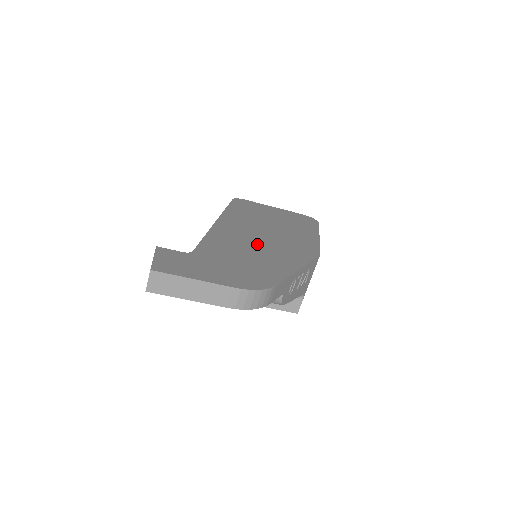
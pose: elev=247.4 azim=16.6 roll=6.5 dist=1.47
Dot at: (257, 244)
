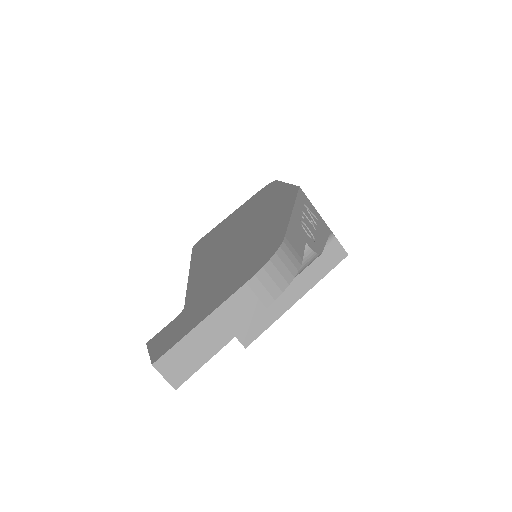
Dot at: (238, 241)
